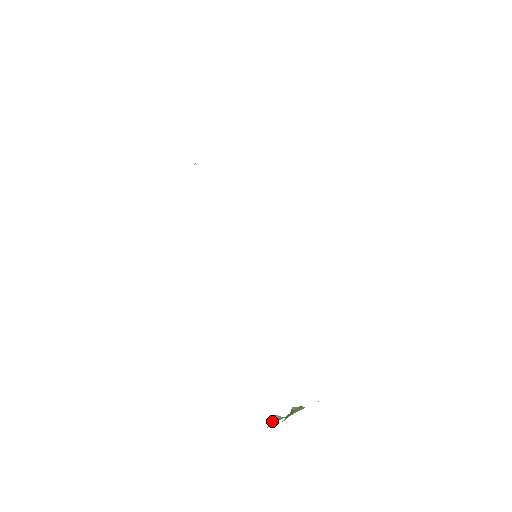
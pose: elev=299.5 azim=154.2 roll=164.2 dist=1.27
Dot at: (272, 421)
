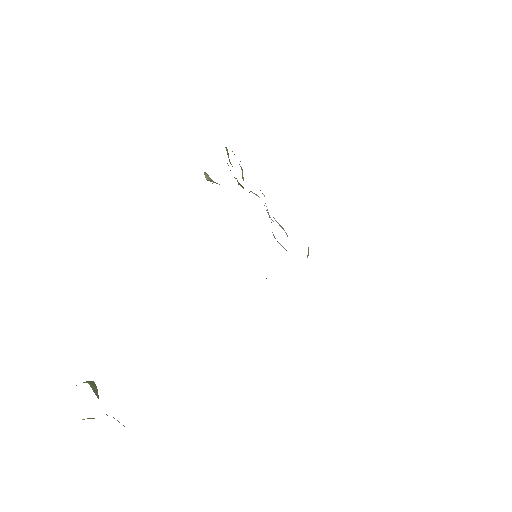
Dot at: (87, 382)
